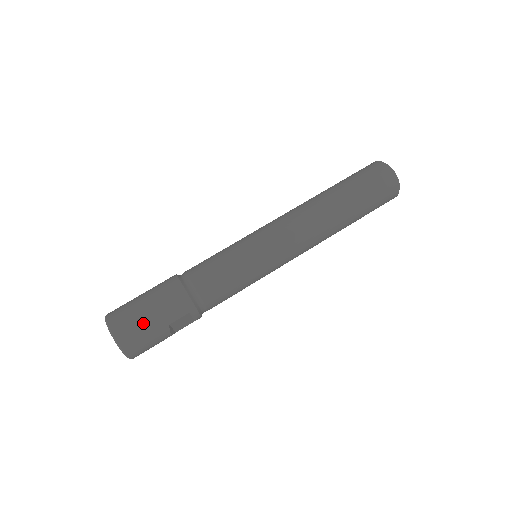
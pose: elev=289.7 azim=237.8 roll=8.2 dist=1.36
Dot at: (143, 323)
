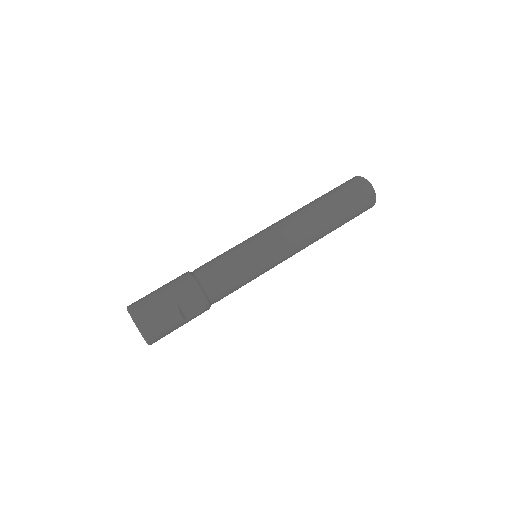
Dot at: (155, 302)
